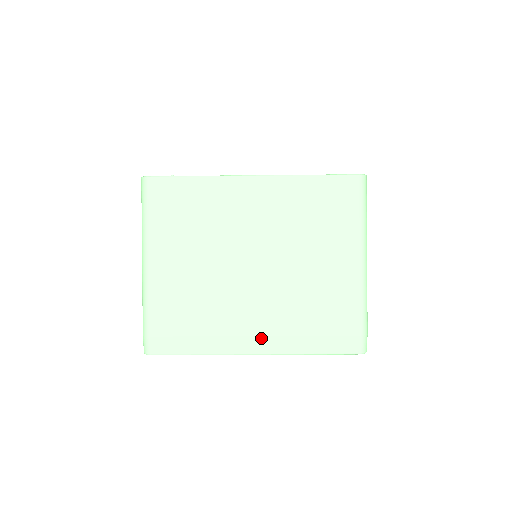
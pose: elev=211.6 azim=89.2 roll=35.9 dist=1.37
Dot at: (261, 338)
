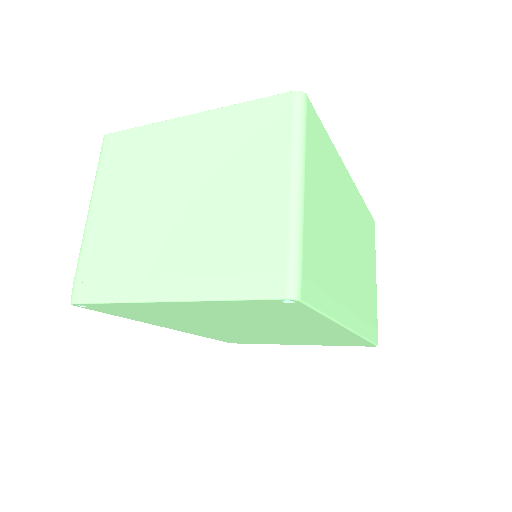
Dot at: (174, 280)
